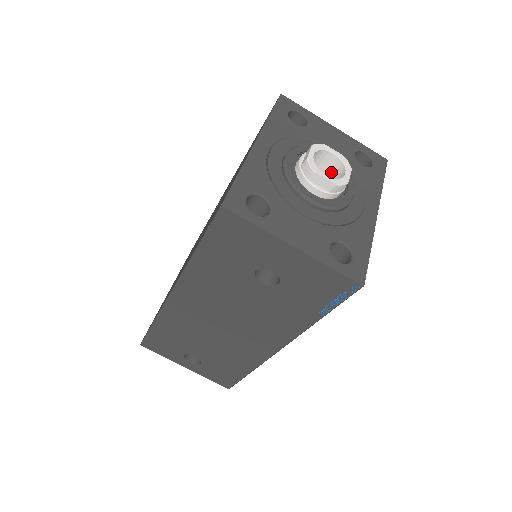
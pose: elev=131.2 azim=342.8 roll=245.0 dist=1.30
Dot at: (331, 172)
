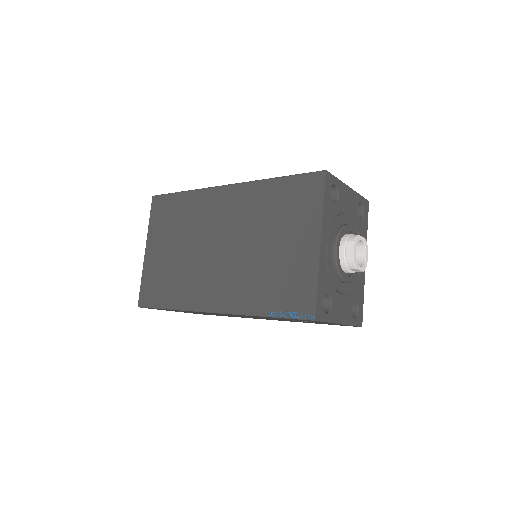
Dot at: occluded
